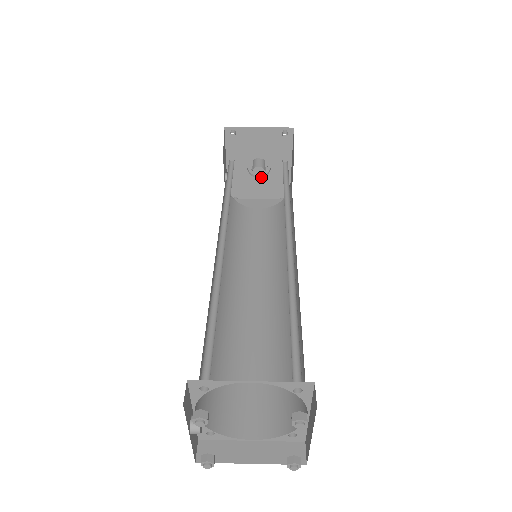
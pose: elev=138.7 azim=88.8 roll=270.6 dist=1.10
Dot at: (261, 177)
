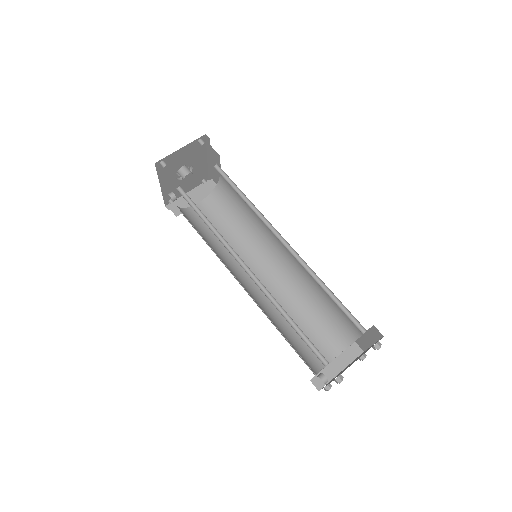
Dot at: occluded
